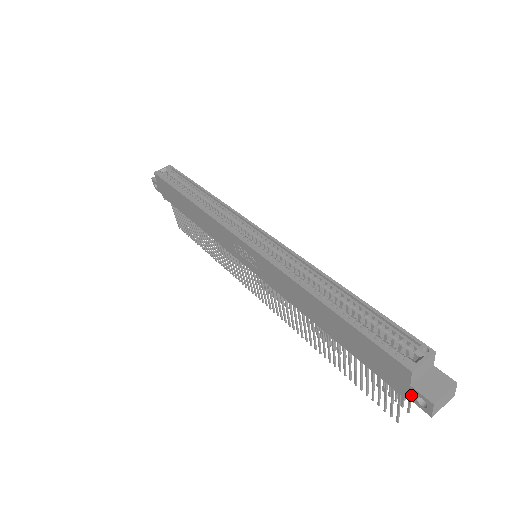
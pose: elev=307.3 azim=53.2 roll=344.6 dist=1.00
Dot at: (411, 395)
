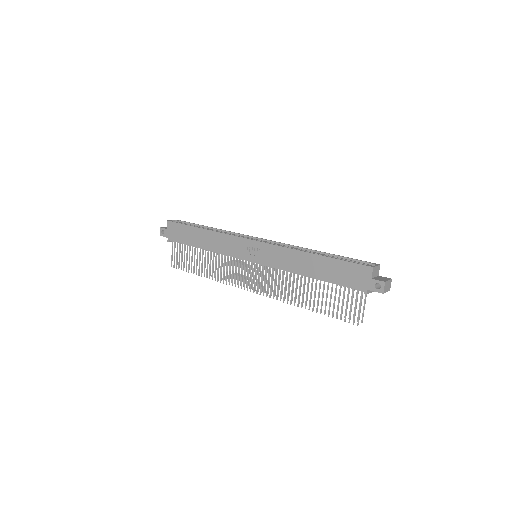
Dot at: (371, 286)
